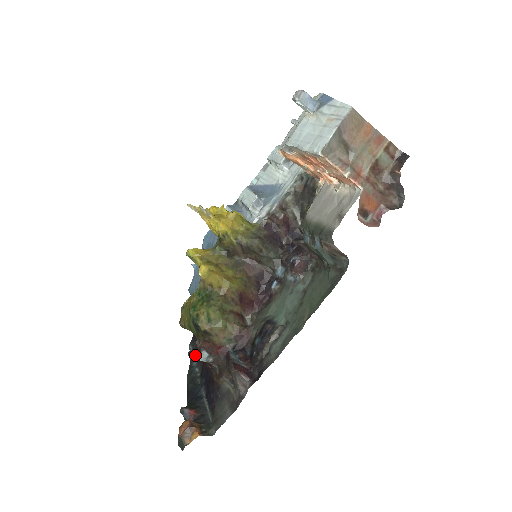
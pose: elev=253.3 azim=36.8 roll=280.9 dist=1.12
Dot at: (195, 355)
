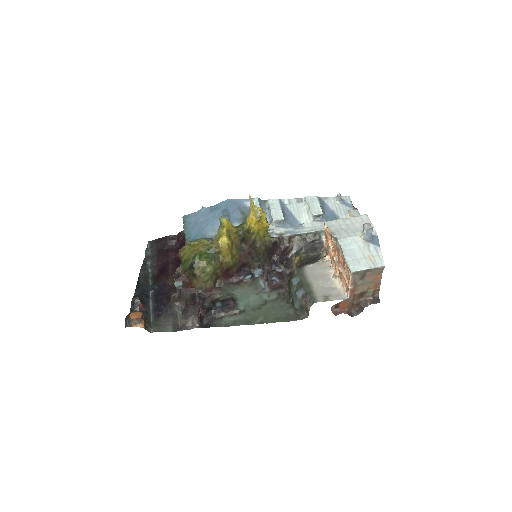
Dot at: (151, 256)
